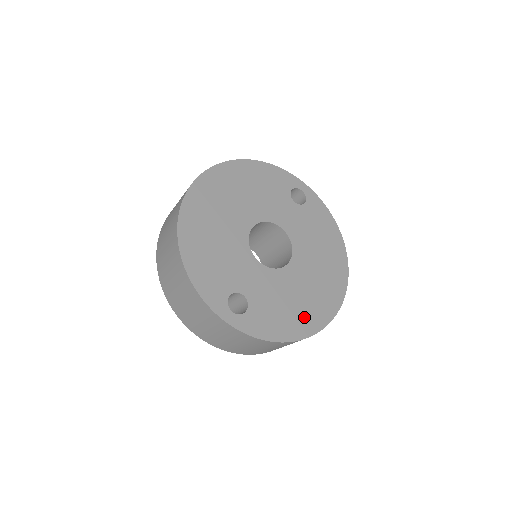
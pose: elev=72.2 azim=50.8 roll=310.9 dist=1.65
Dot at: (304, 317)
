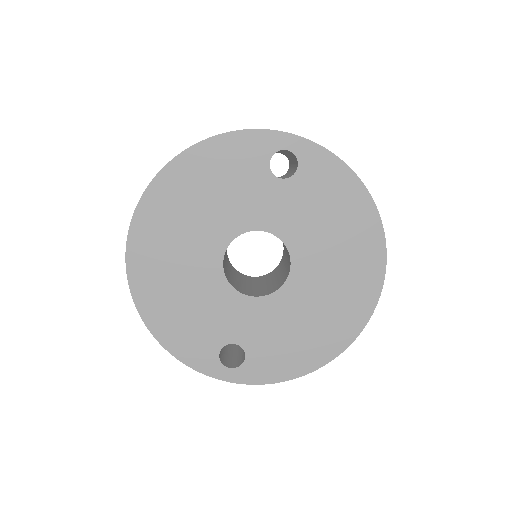
Dot at: (322, 338)
